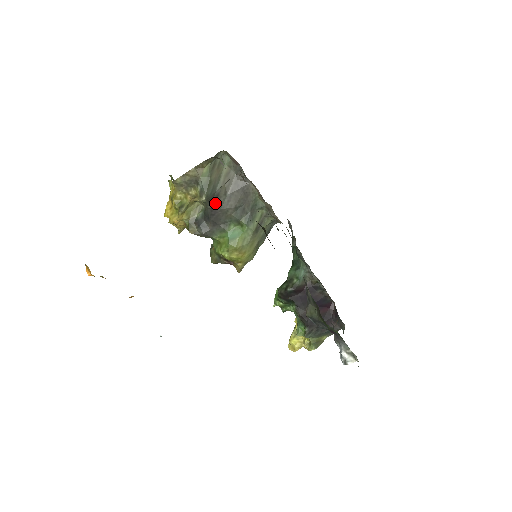
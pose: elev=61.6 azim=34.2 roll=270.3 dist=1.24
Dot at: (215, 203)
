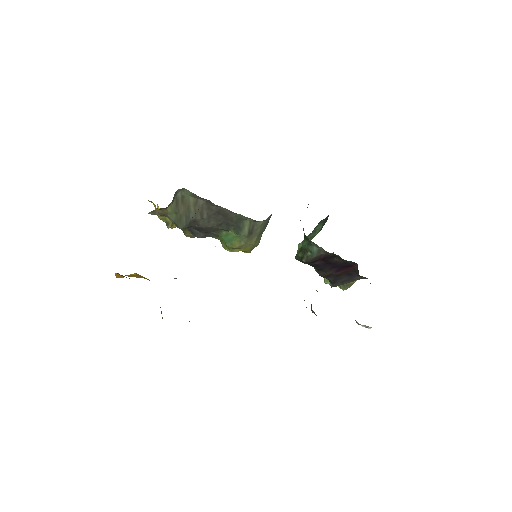
Dot at: (196, 226)
